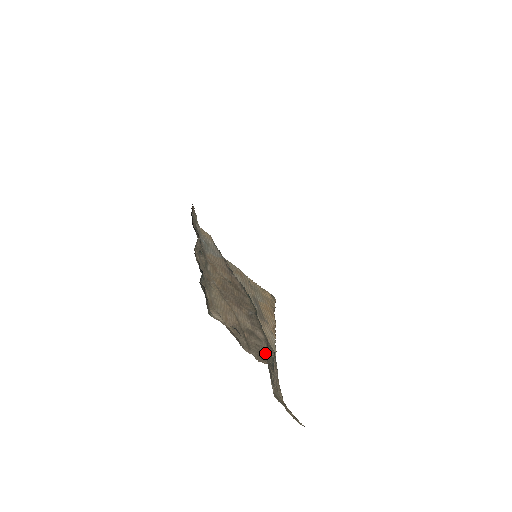
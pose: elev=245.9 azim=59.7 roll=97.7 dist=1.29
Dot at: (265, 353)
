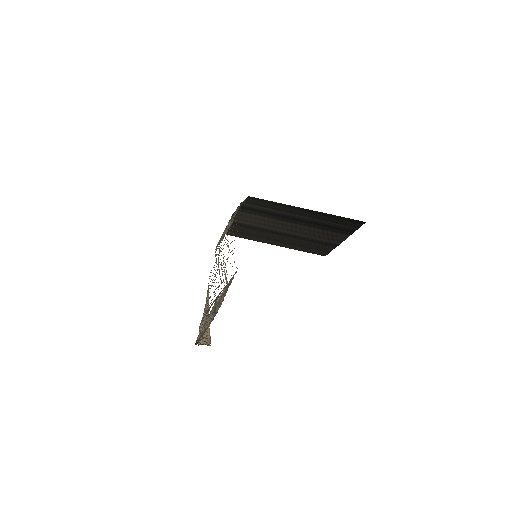
Dot at: occluded
